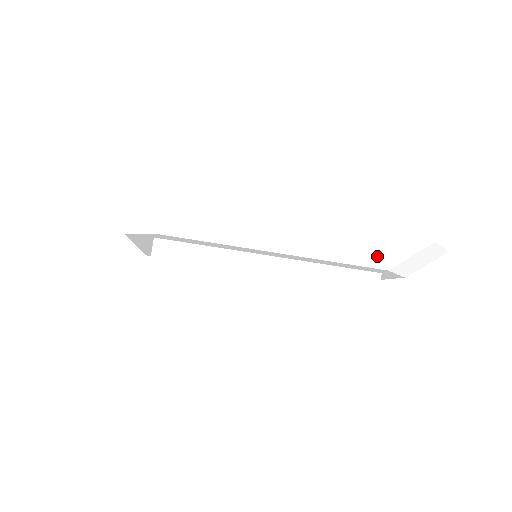
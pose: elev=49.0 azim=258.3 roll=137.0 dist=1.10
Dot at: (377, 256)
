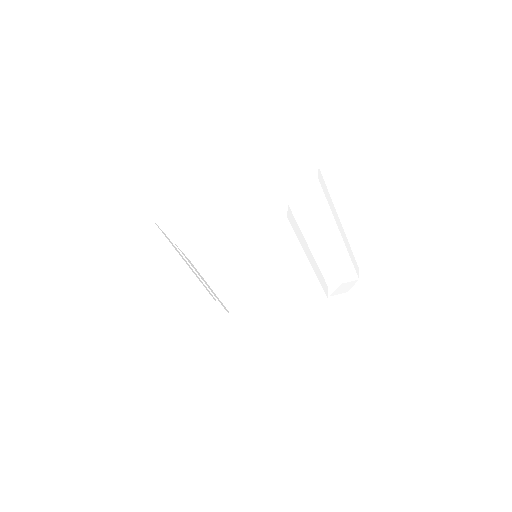
Dot at: (344, 274)
